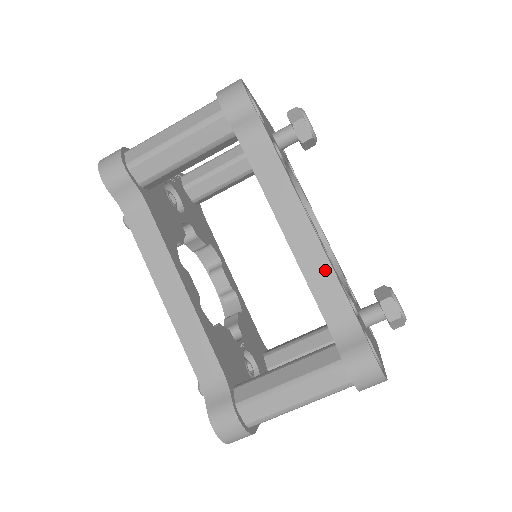
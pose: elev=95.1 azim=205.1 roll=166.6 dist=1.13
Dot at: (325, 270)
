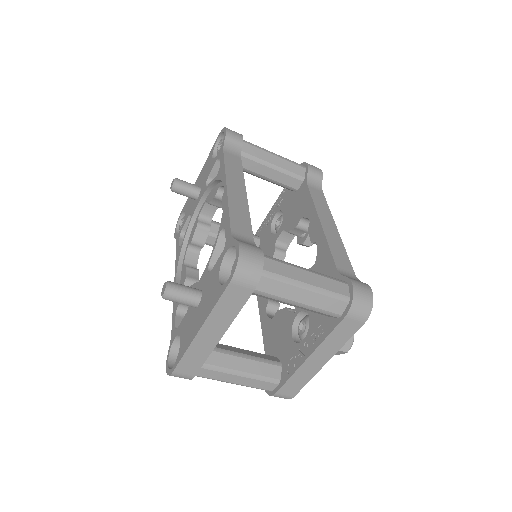
Dot at: (341, 247)
